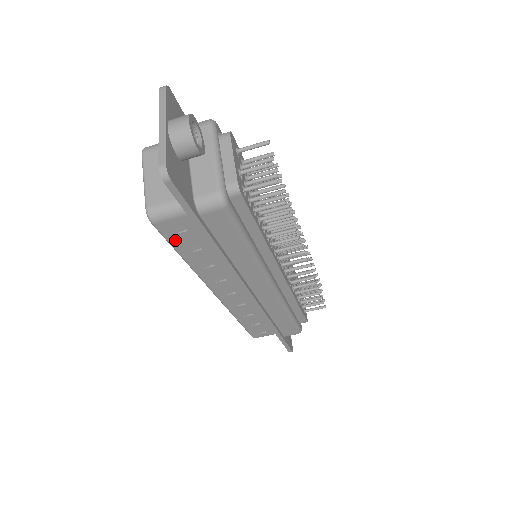
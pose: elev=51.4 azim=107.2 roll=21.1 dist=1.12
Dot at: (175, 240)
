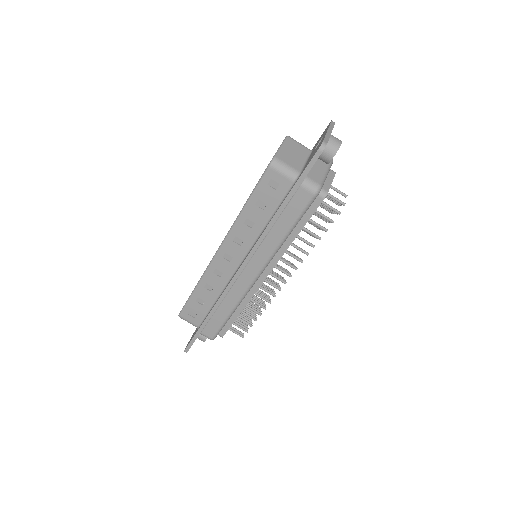
Dot at: (262, 188)
